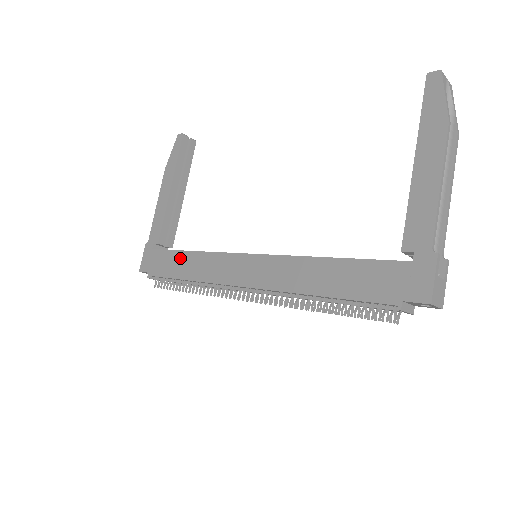
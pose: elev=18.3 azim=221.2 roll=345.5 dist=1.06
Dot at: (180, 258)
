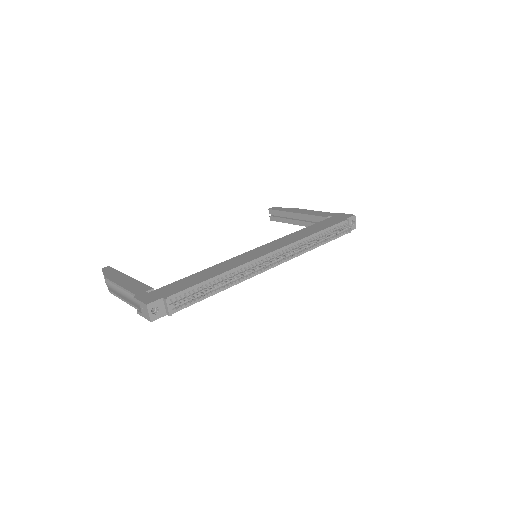
Dot at: (195, 276)
